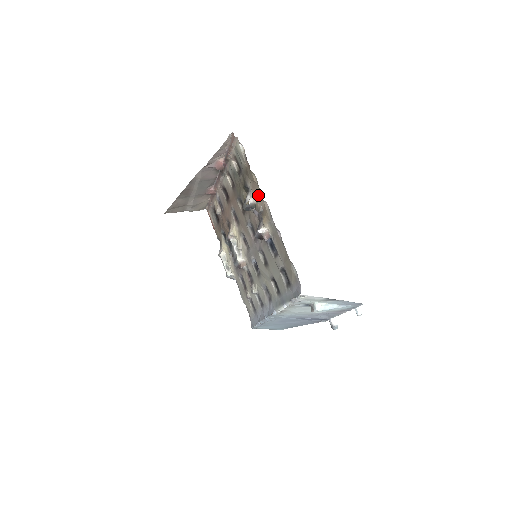
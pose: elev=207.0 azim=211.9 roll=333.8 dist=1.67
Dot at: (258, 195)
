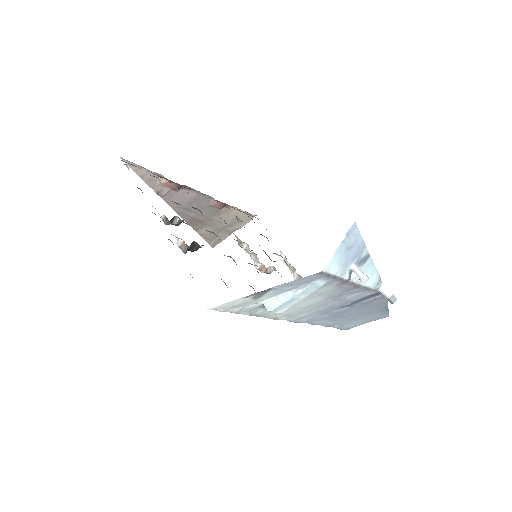
Dot at: occluded
